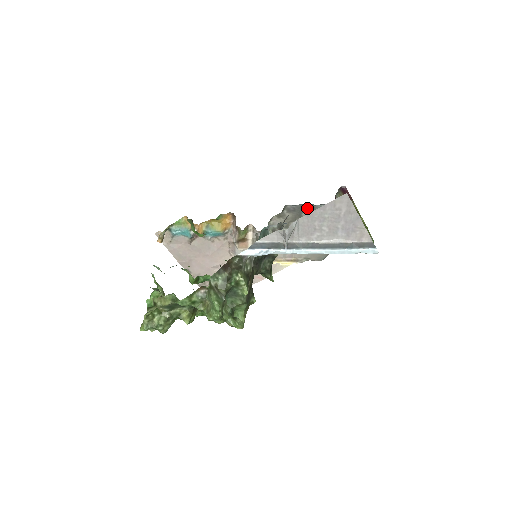
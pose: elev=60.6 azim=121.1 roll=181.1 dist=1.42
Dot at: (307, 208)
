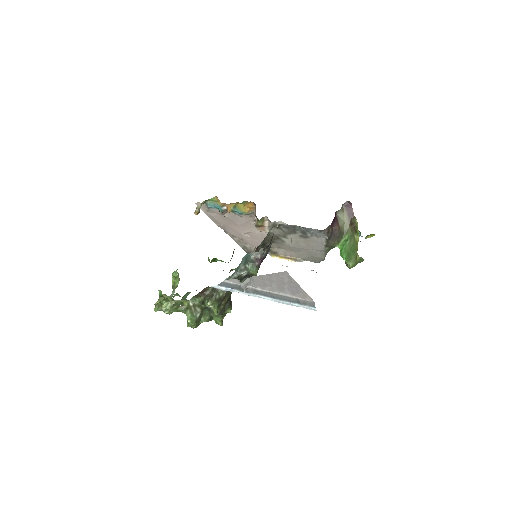
Dot at: (300, 228)
